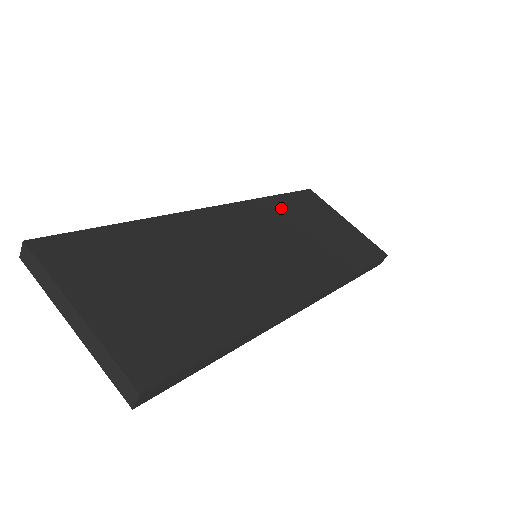
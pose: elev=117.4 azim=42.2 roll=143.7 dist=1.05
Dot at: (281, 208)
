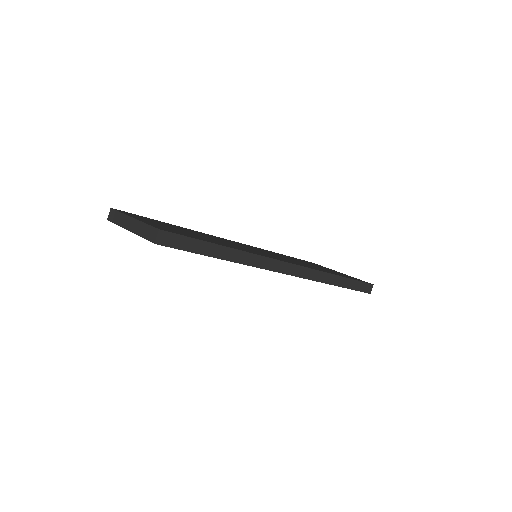
Dot at: (283, 255)
